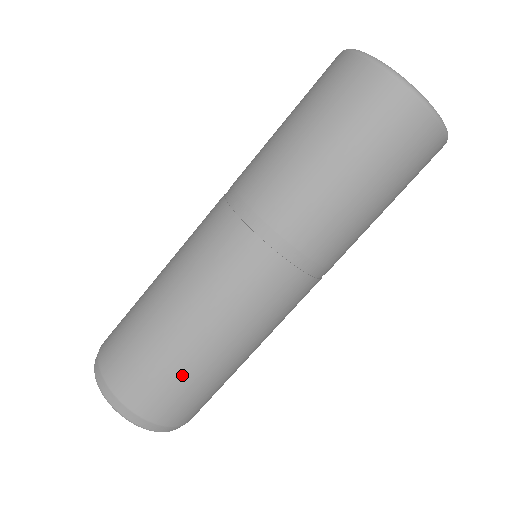
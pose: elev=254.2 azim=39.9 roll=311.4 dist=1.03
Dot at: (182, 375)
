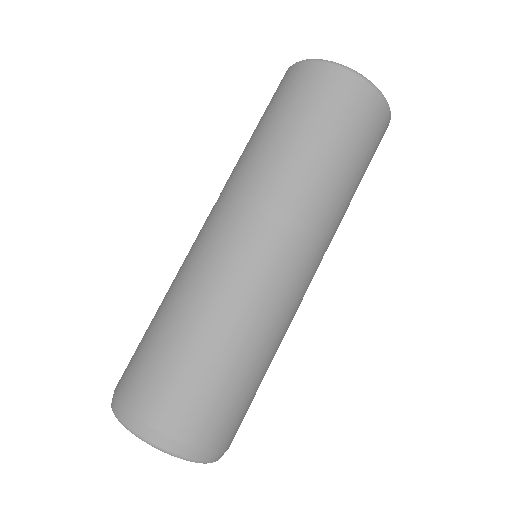
Dot at: (248, 390)
